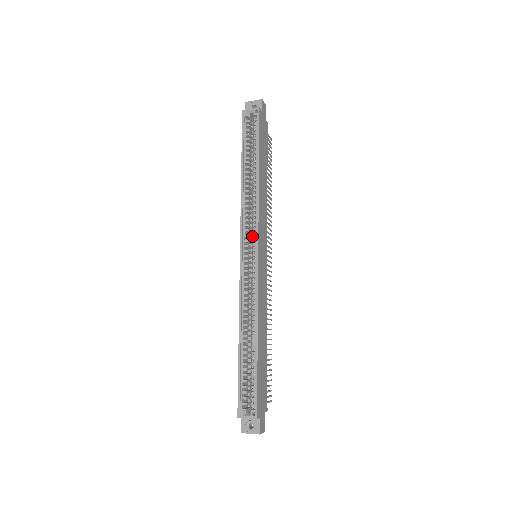
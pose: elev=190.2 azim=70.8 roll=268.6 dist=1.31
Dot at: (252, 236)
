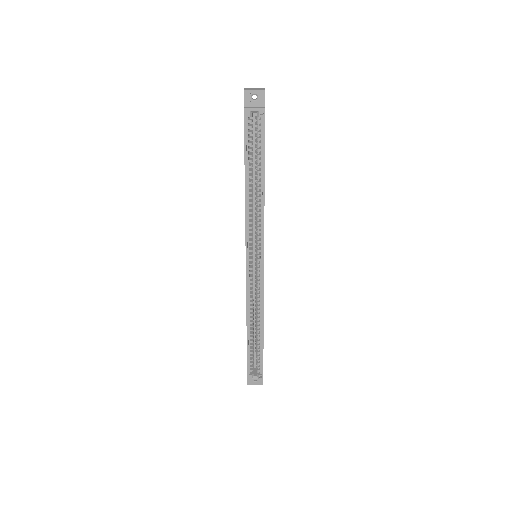
Dot at: (256, 246)
